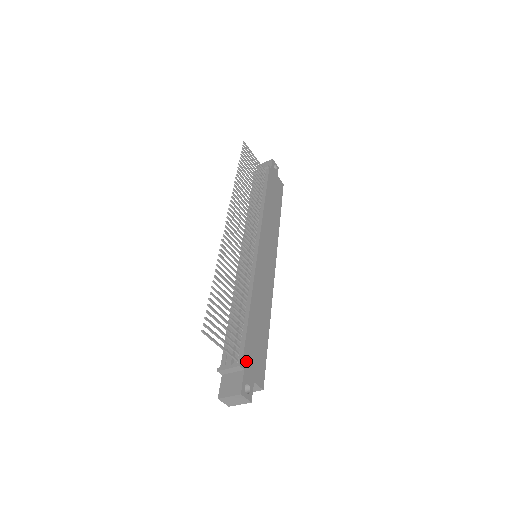
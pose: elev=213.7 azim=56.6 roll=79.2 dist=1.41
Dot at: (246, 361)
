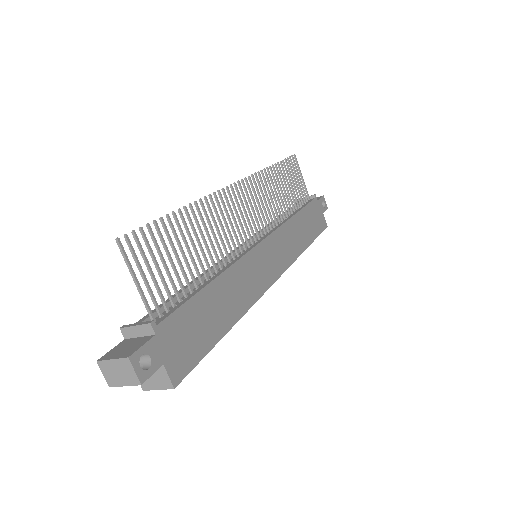
Dot at: (166, 328)
